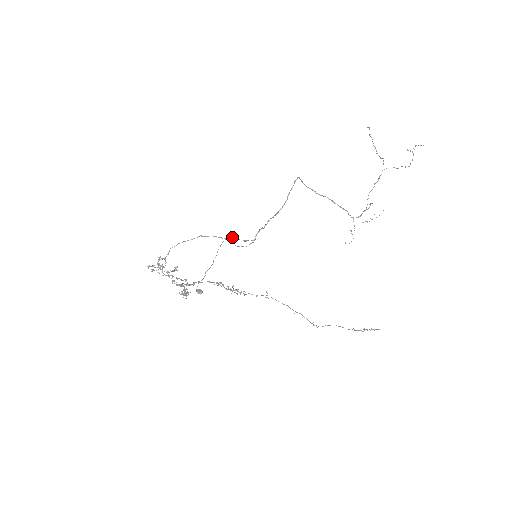
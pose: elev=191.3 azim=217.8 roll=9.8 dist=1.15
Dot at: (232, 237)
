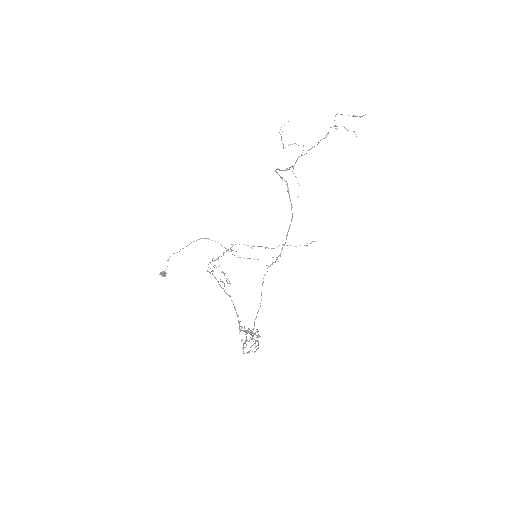
Dot at: occluded
